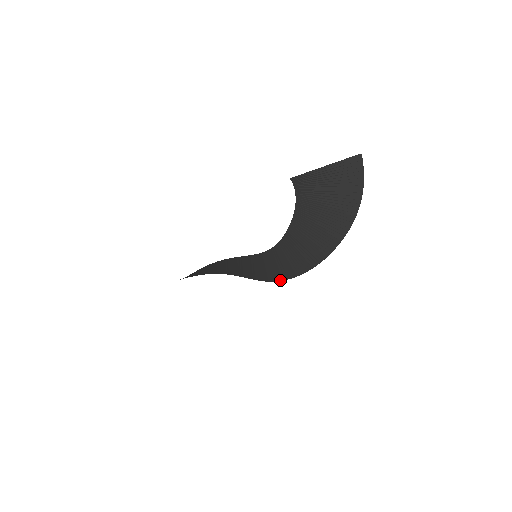
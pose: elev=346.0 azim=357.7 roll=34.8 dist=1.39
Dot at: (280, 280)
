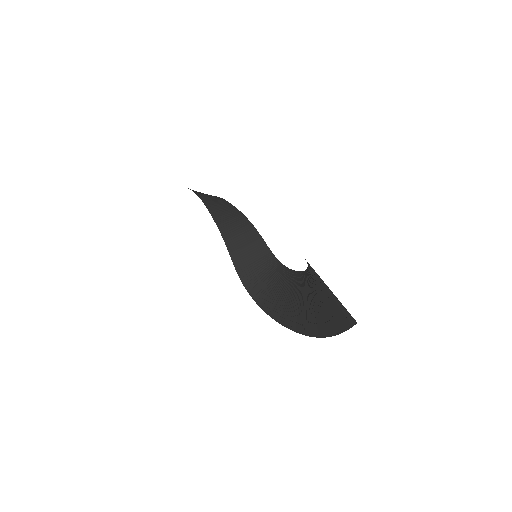
Dot at: (246, 288)
